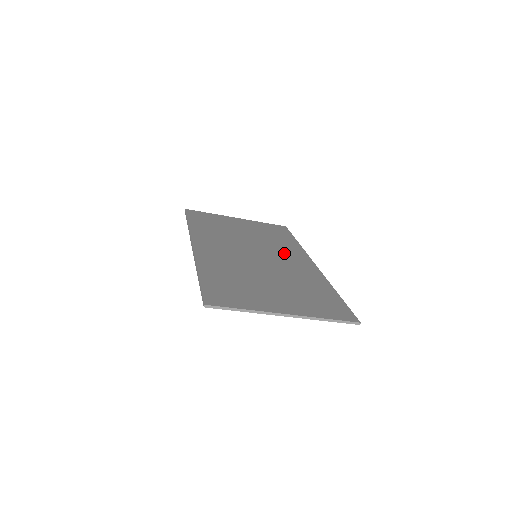
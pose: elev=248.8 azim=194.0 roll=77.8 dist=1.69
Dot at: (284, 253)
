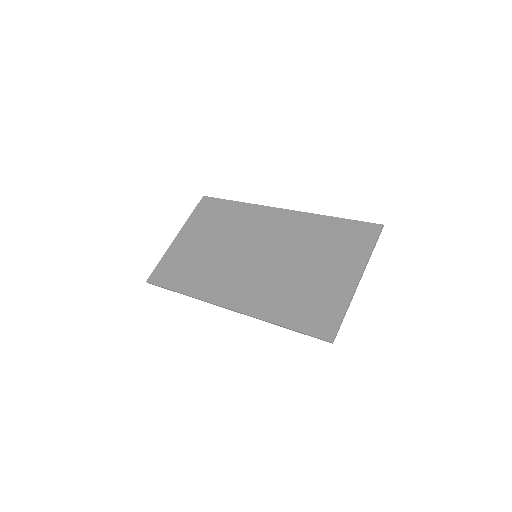
Dot at: (257, 227)
